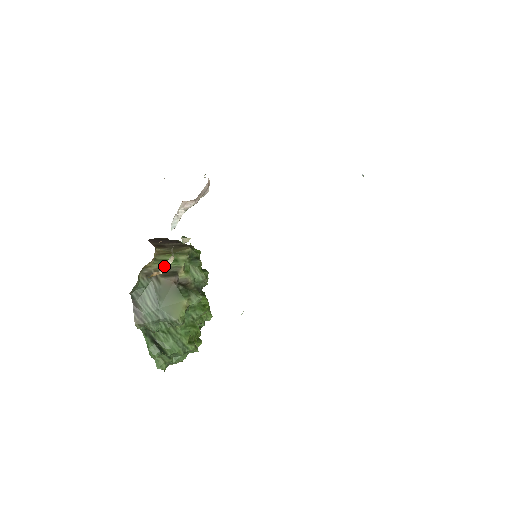
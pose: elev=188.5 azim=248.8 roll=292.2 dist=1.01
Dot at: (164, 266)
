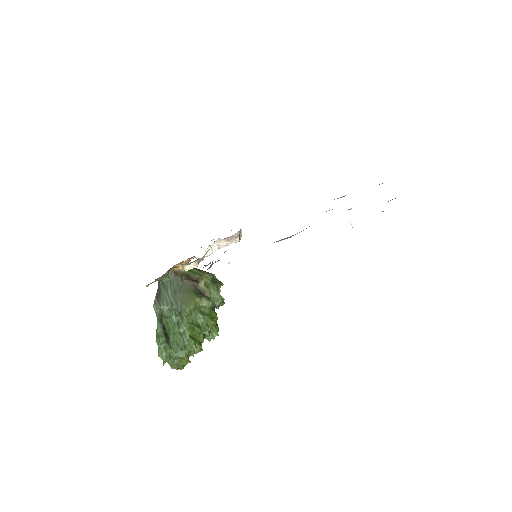
Dot at: (189, 266)
